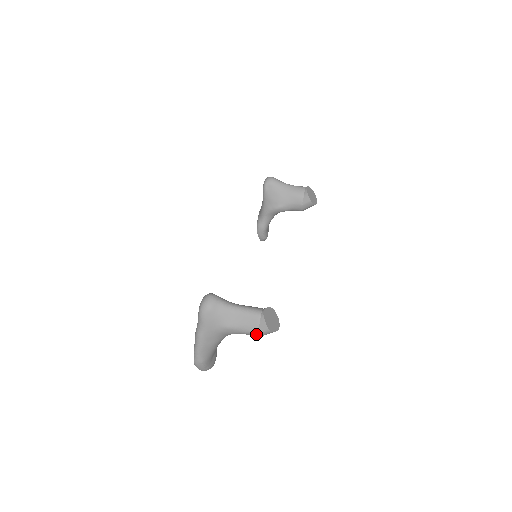
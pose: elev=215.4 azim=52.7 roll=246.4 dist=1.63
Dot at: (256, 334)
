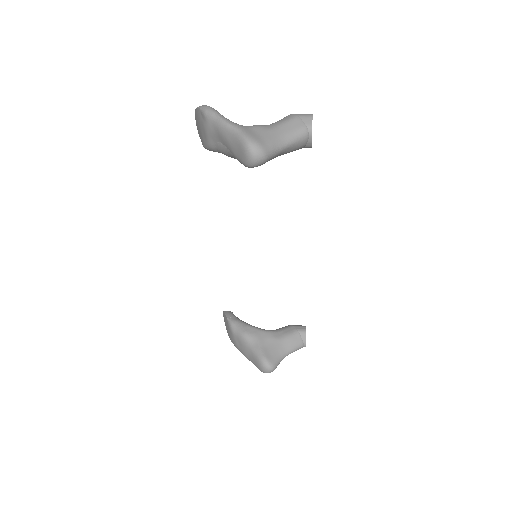
Dot at: occluded
